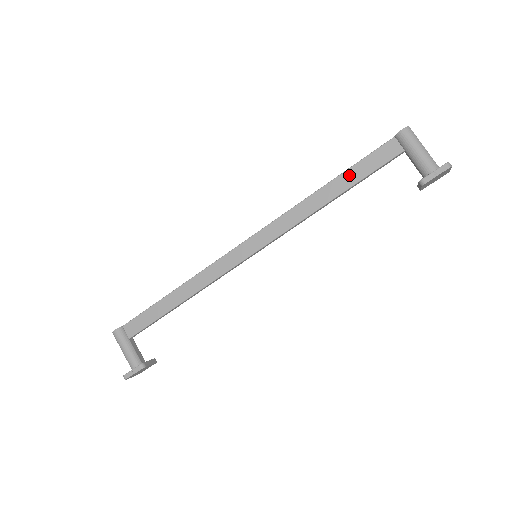
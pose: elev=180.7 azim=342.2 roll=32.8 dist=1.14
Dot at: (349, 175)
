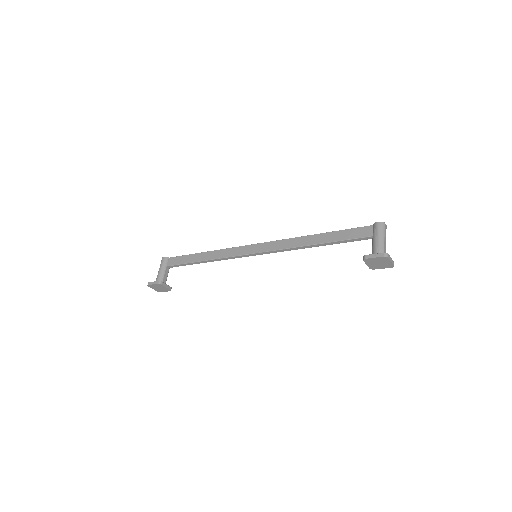
Dot at: (333, 235)
